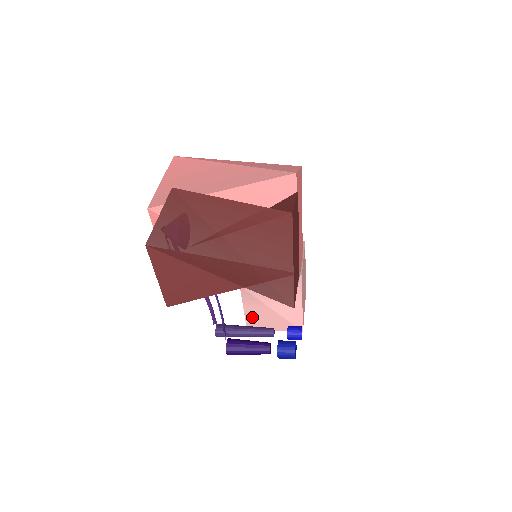
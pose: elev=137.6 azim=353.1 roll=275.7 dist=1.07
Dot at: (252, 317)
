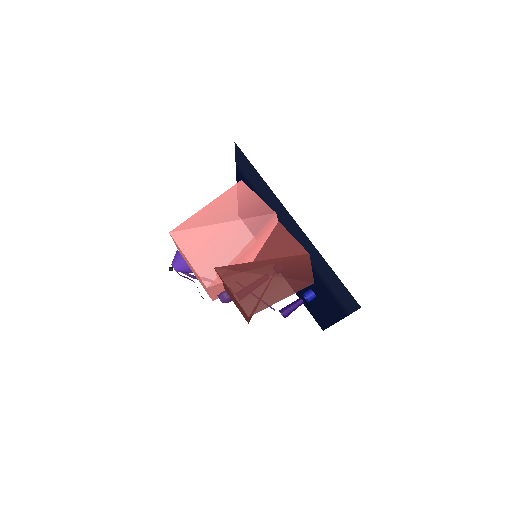
Dot at: occluded
